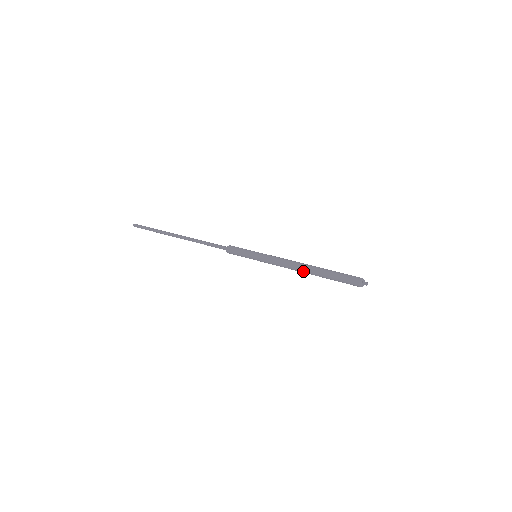
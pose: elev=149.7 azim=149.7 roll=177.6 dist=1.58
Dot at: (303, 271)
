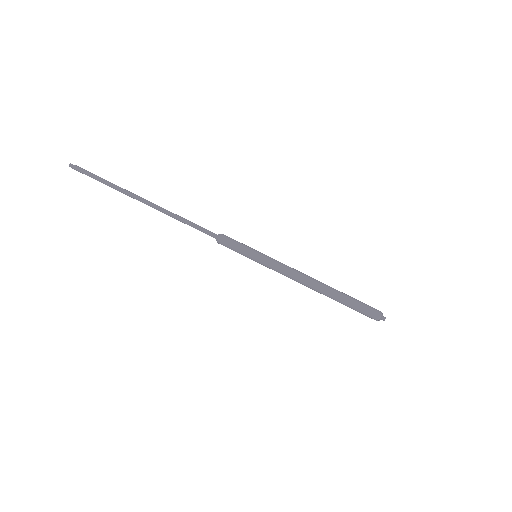
Dot at: (314, 290)
